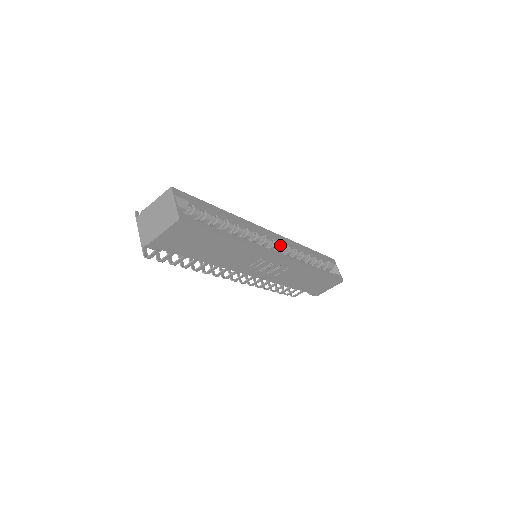
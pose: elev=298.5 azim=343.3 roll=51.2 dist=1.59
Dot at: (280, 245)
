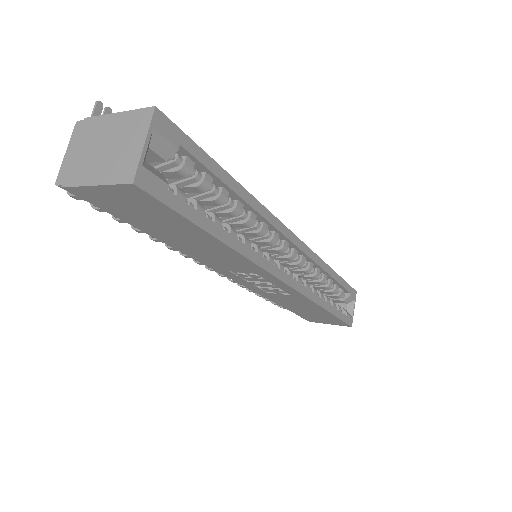
Dot at: (298, 258)
